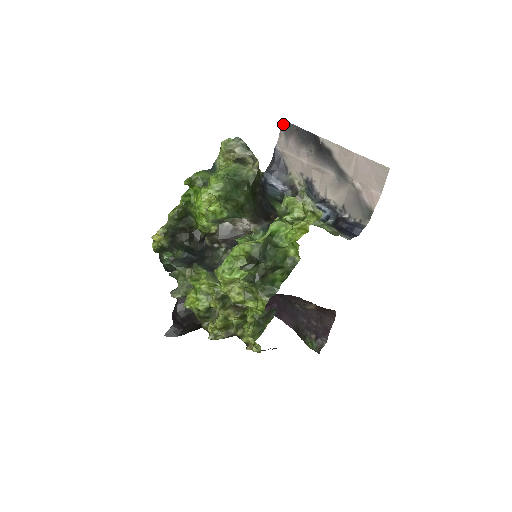
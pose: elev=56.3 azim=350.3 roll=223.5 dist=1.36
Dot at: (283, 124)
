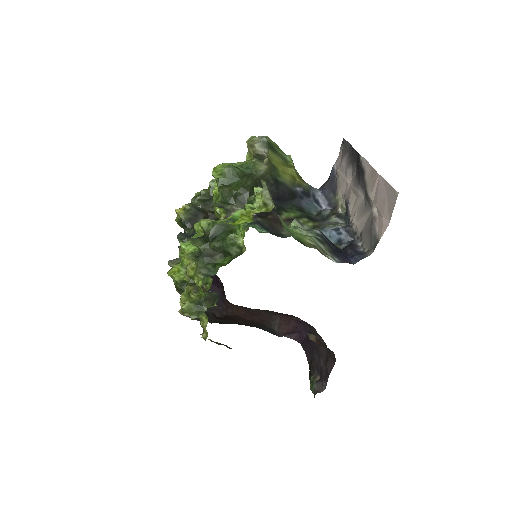
Dot at: (343, 142)
